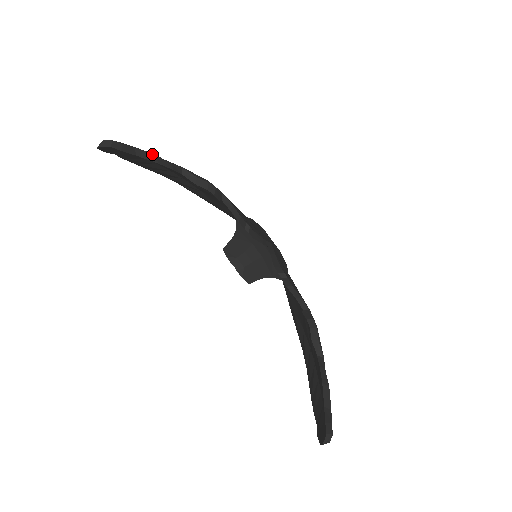
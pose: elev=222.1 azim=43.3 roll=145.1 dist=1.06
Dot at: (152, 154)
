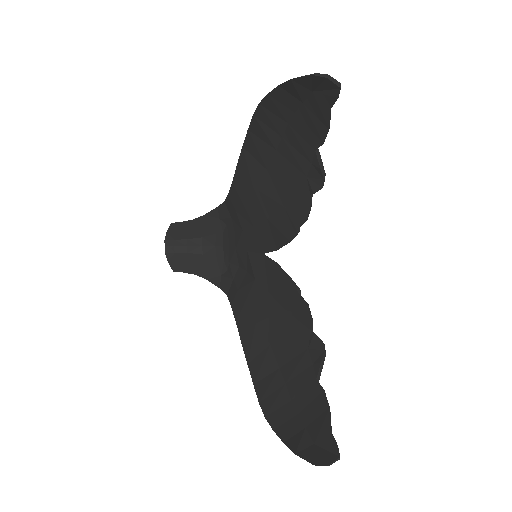
Dot at: (330, 118)
